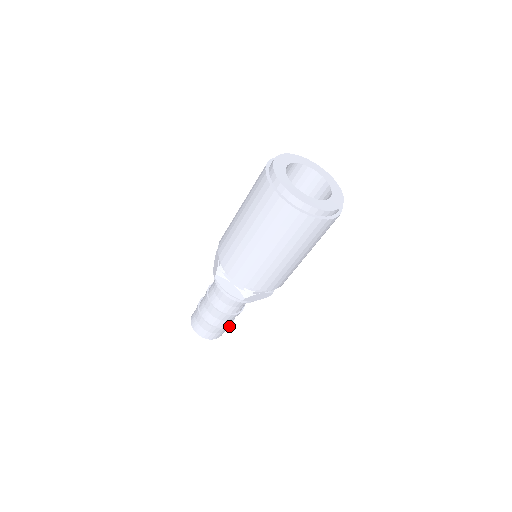
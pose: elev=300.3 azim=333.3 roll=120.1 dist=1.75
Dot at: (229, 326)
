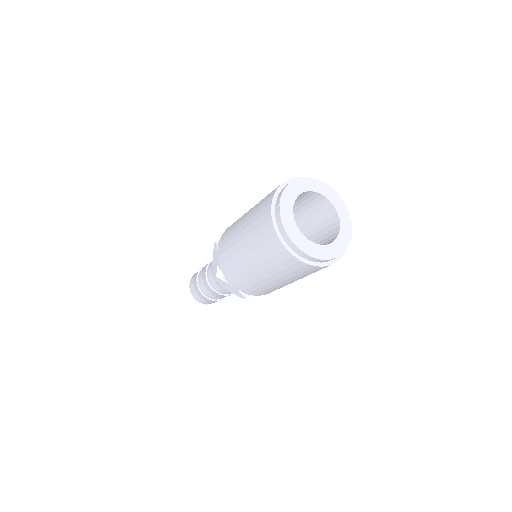
Dot at: occluded
